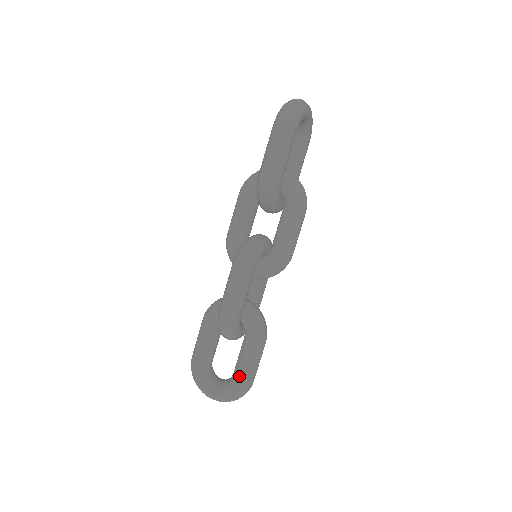
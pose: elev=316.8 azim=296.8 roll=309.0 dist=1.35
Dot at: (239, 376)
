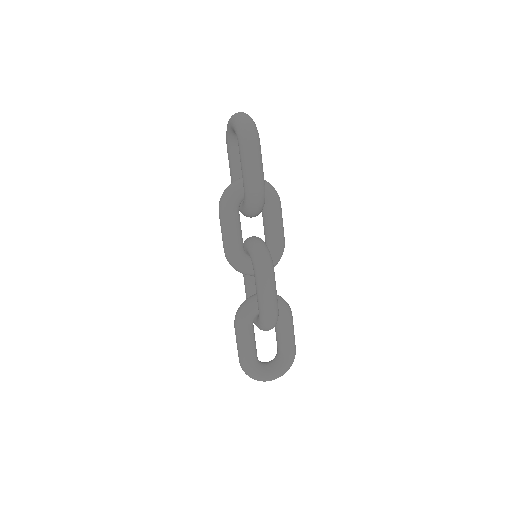
Dot at: (288, 350)
